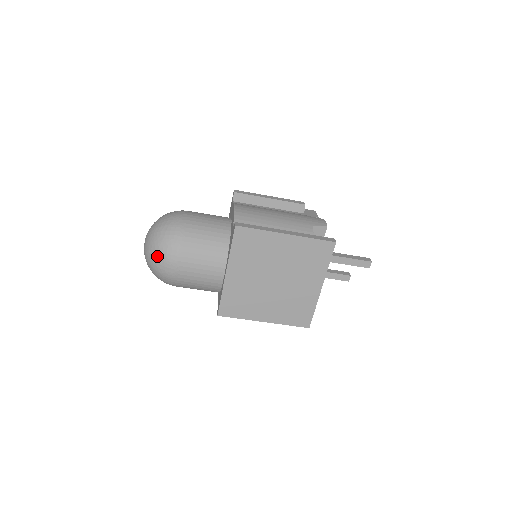
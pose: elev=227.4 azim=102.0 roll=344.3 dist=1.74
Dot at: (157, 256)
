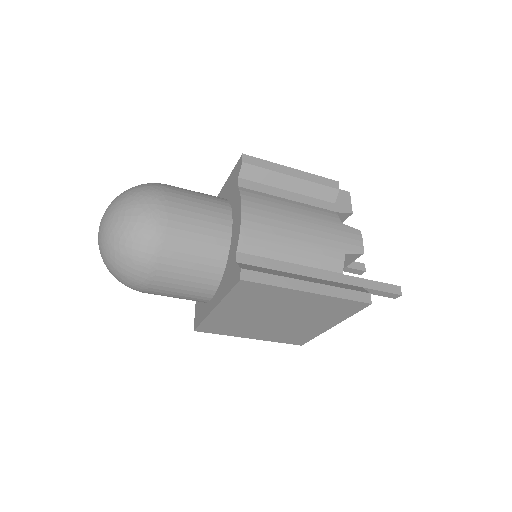
Dot at: (118, 270)
